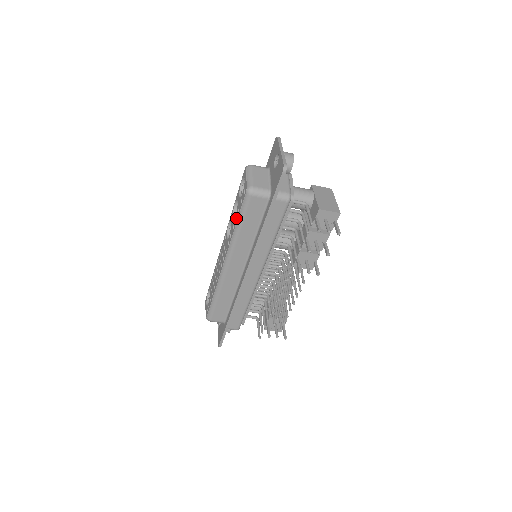
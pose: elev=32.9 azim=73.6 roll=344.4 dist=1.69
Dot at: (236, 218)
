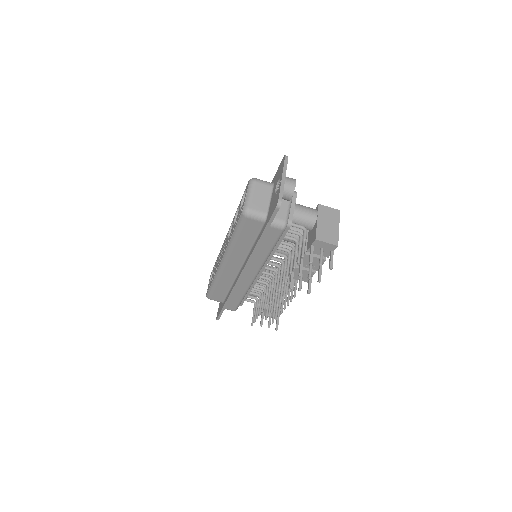
Dot at: occluded
